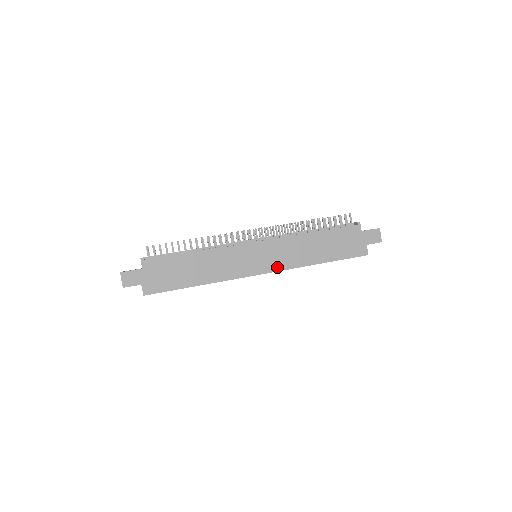
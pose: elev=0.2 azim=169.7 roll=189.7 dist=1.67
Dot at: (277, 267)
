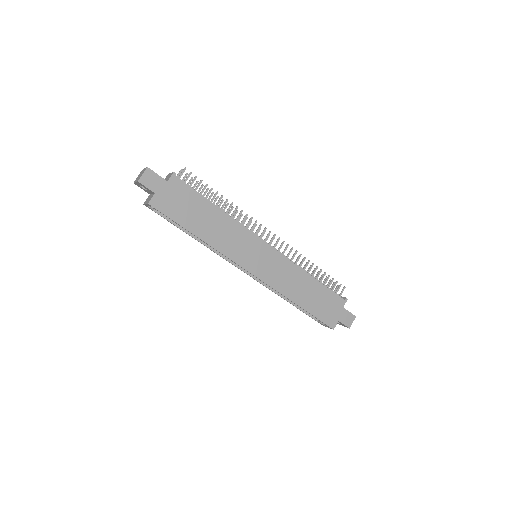
Dot at: (267, 279)
